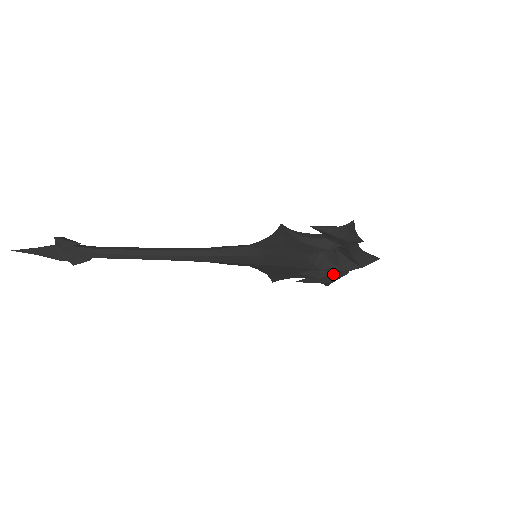
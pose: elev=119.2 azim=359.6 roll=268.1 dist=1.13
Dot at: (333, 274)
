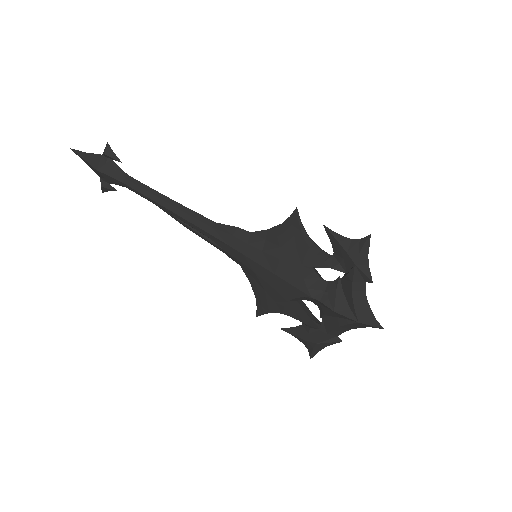
Dot at: (323, 328)
